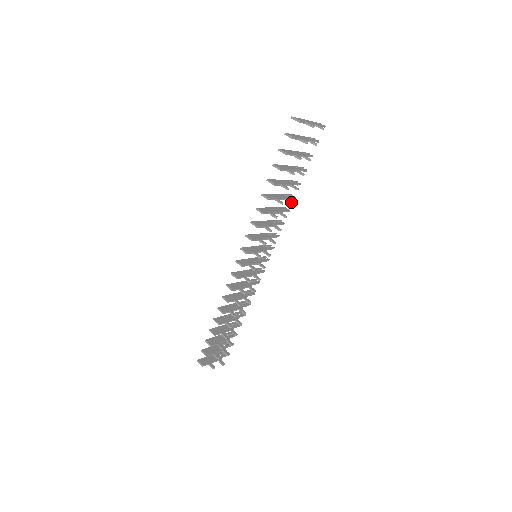
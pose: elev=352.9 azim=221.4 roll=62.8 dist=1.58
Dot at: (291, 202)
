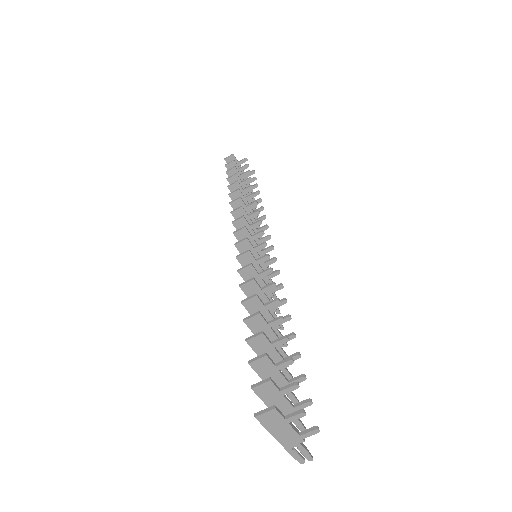
Dot at: (262, 207)
